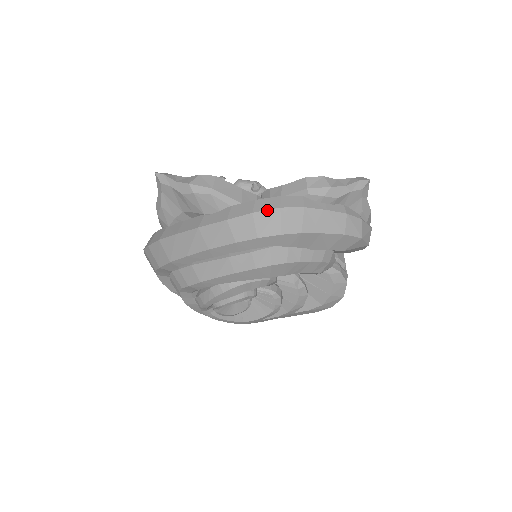
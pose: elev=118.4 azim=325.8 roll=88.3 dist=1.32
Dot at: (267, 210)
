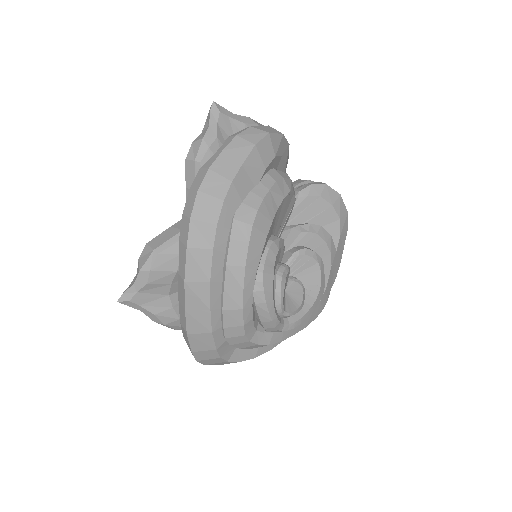
Dot at: (194, 204)
